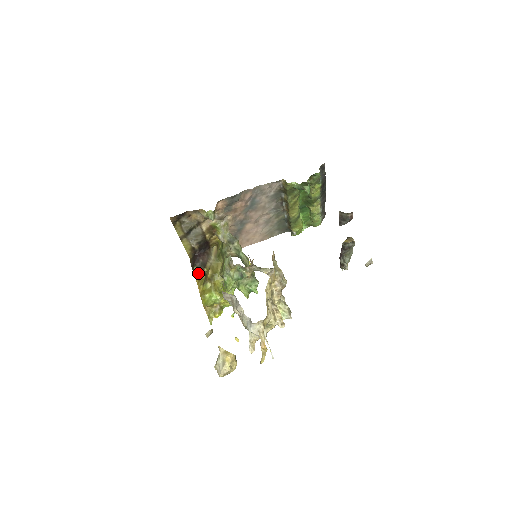
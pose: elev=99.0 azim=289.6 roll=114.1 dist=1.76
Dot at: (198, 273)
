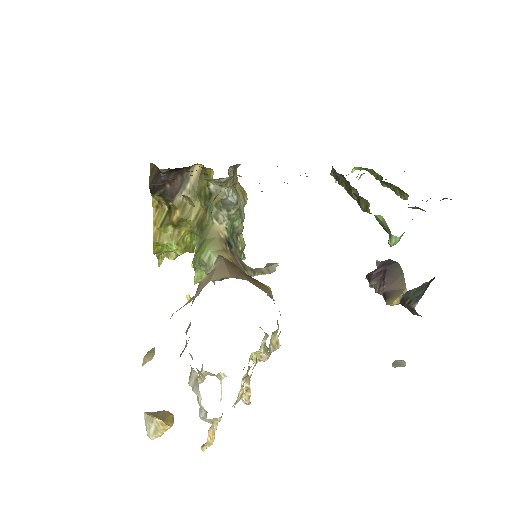
Dot at: (158, 197)
